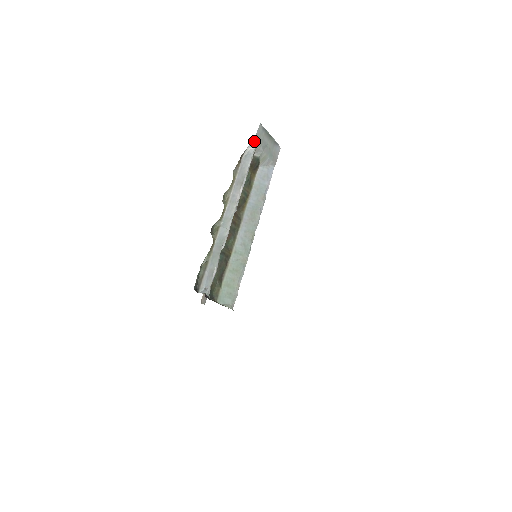
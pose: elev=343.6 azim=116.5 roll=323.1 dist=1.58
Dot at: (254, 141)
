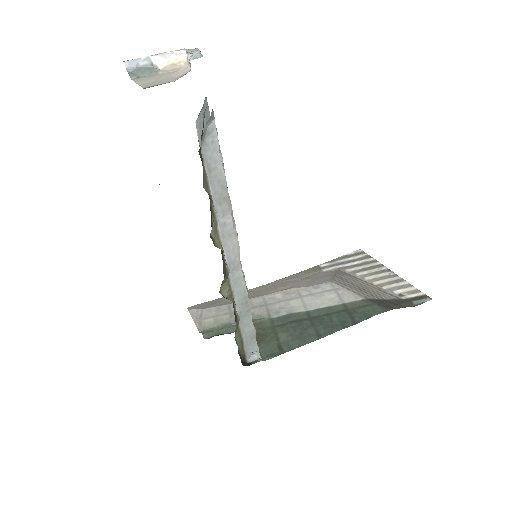
Dot at: occluded
